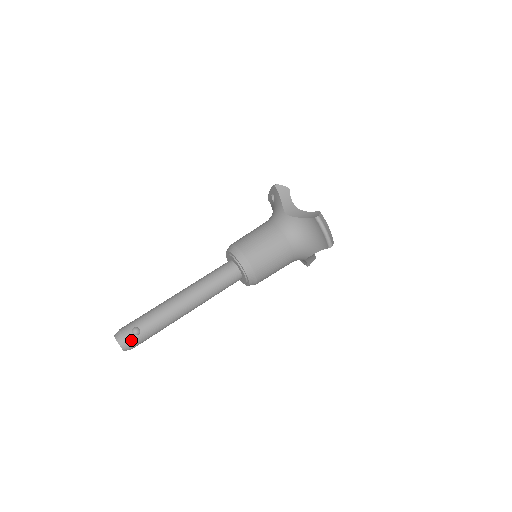
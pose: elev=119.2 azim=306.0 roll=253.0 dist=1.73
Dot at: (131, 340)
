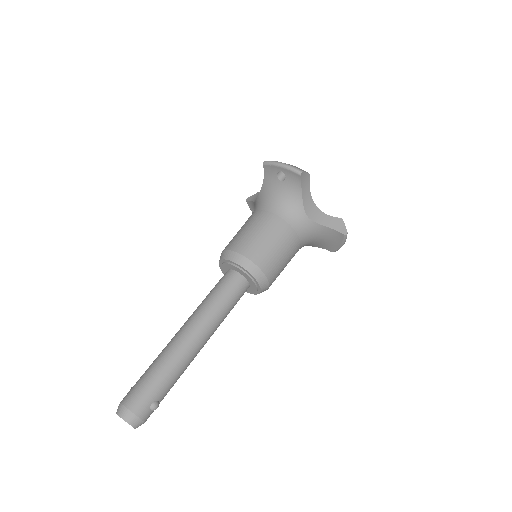
Dot at: occluded
